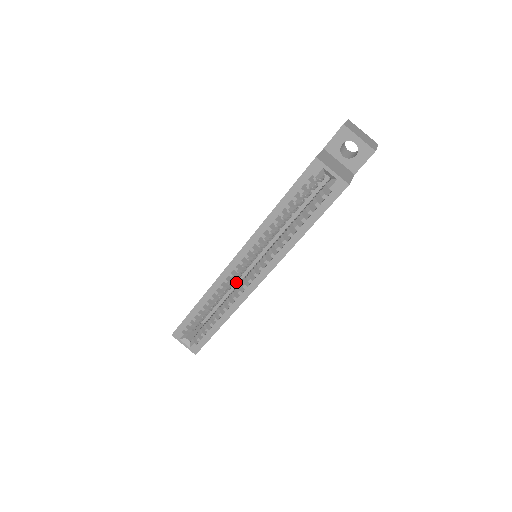
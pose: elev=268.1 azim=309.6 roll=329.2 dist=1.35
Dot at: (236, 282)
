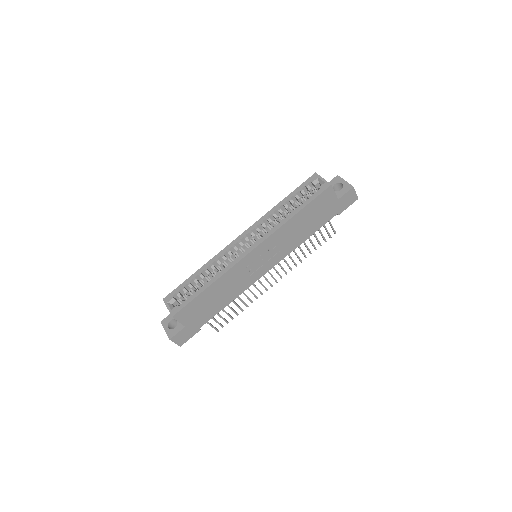
Dot at: occluded
